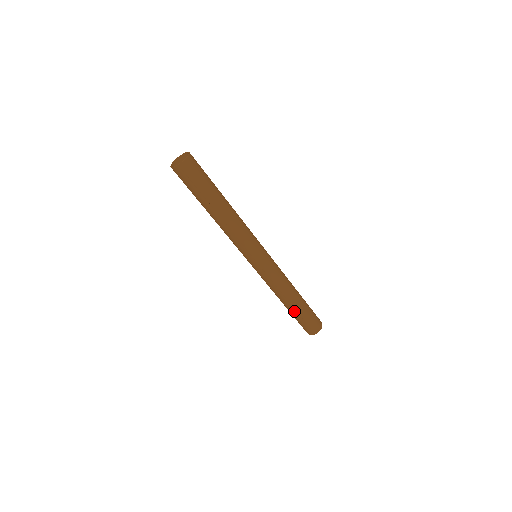
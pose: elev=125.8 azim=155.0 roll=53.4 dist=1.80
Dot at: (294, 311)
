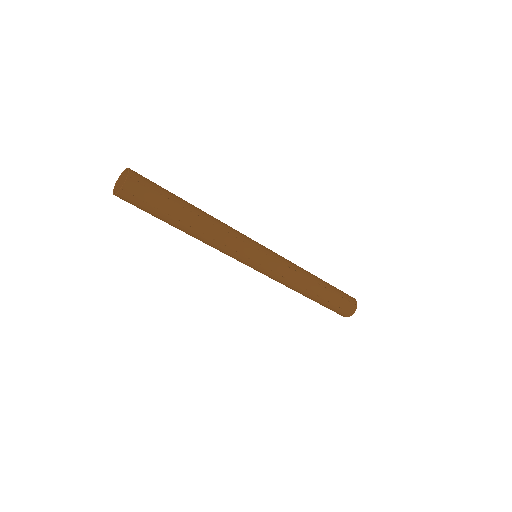
Dot at: (327, 291)
